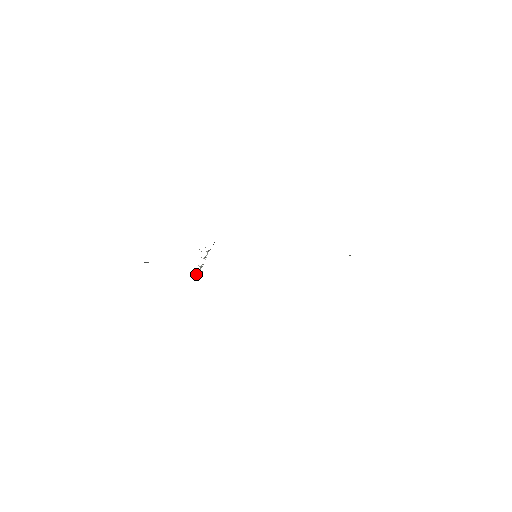
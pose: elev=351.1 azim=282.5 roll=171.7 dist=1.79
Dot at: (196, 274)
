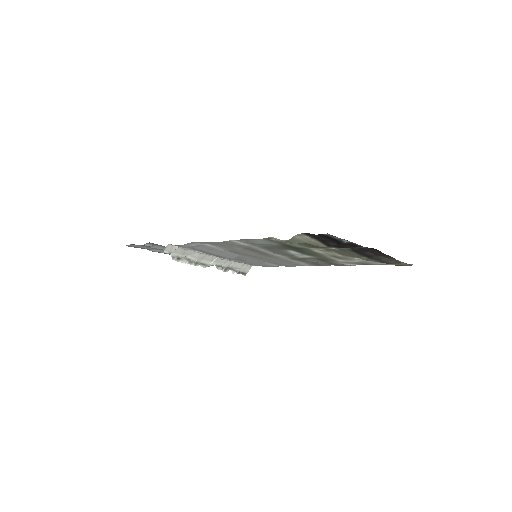
Dot at: (182, 259)
